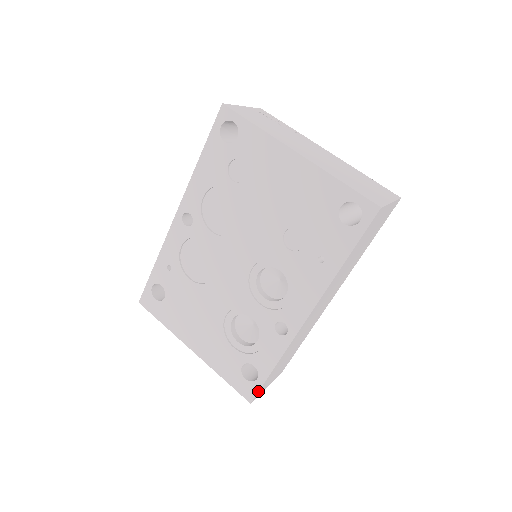
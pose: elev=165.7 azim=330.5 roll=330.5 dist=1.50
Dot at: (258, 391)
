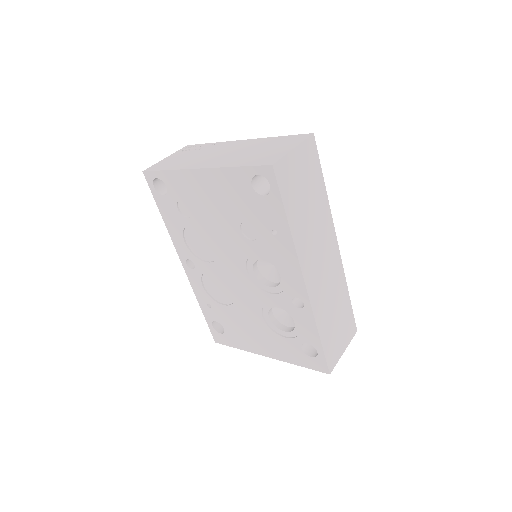
Dot at: (326, 361)
